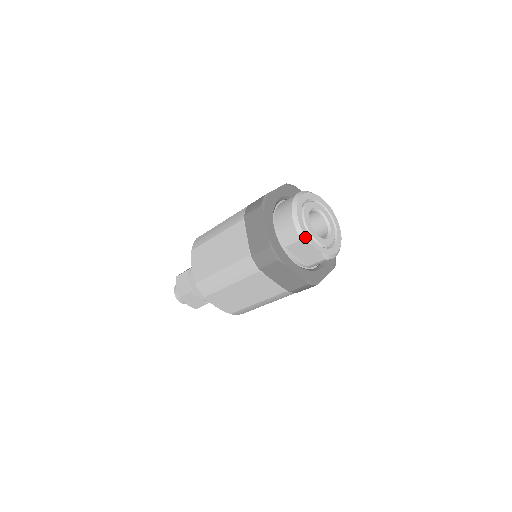
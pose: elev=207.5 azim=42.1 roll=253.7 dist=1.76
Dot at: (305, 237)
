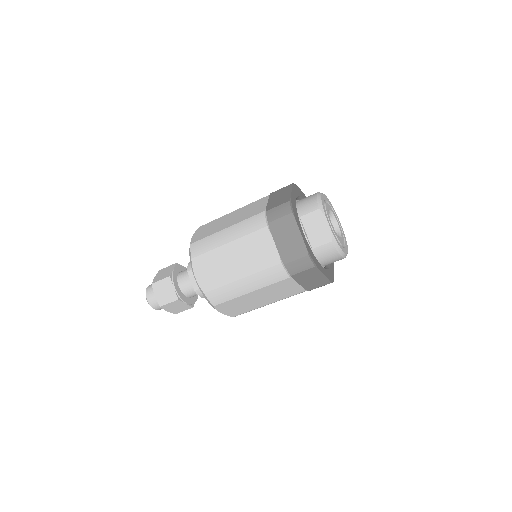
Dot at: (323, 209)
